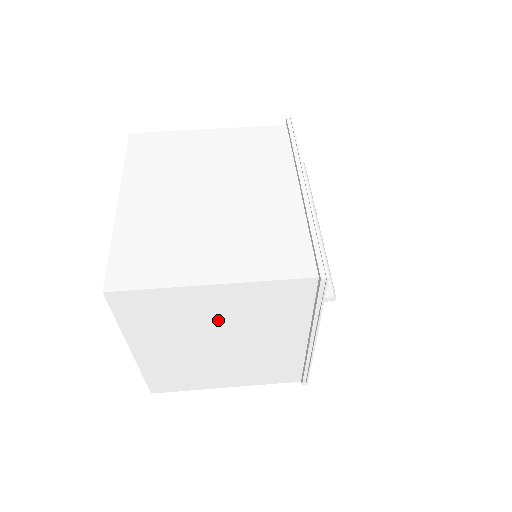
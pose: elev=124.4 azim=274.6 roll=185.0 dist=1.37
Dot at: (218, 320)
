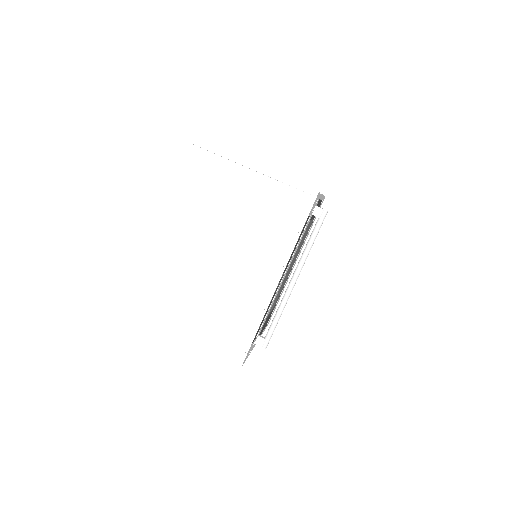
Dot at: occluded
